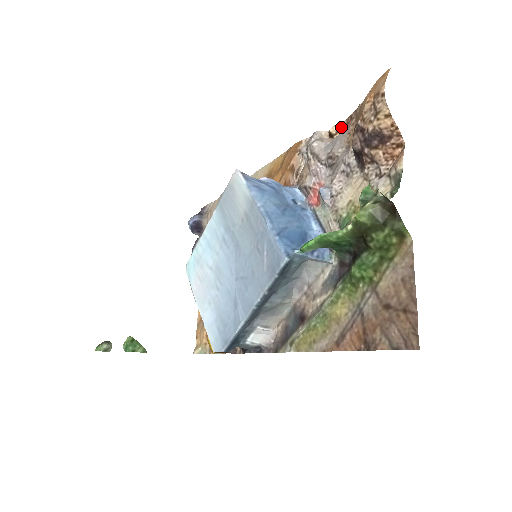
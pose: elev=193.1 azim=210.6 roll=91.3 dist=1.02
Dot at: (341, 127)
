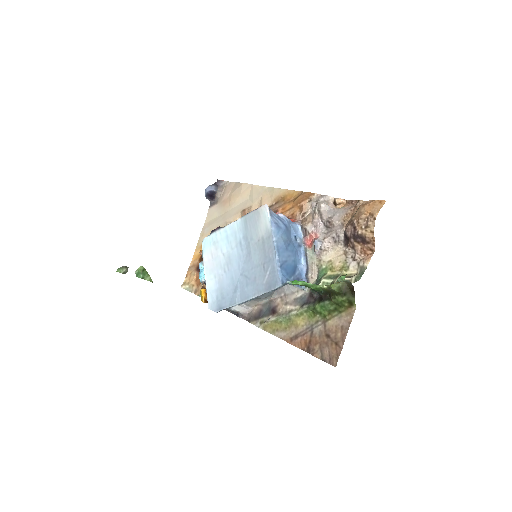
Dot at: (343, 202)
